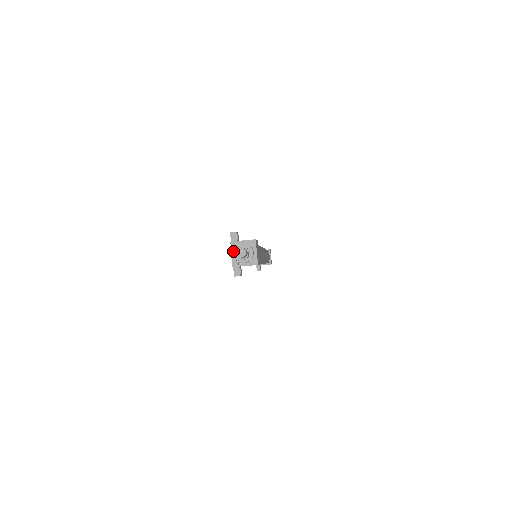
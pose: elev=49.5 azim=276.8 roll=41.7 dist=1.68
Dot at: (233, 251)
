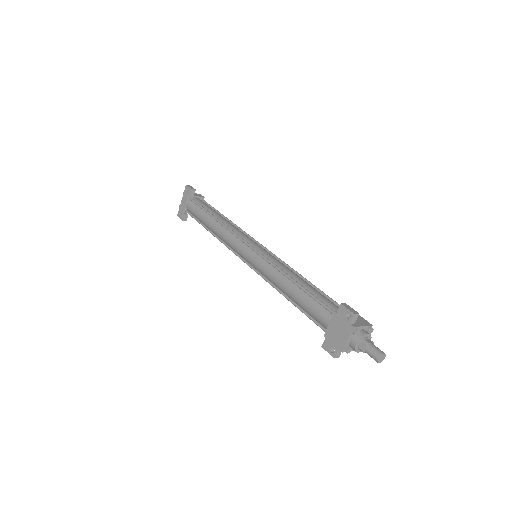
Dot at: (351, 337)
